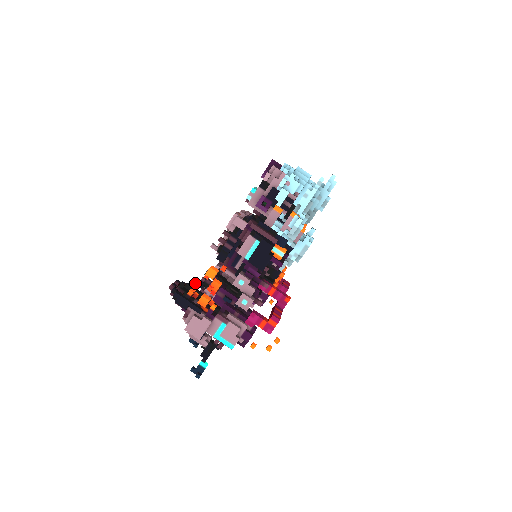
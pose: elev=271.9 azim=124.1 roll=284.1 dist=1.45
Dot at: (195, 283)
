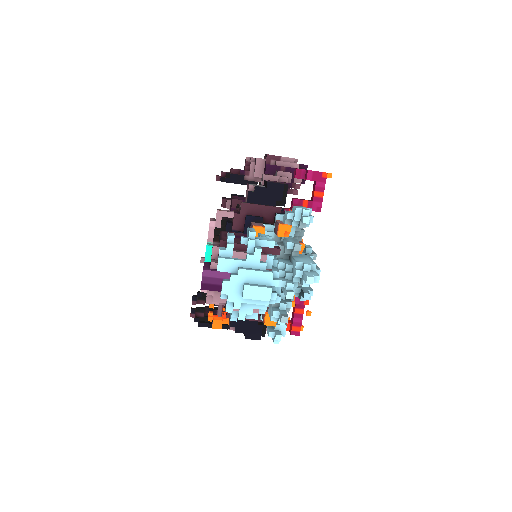
Dot at: (209, 320)
